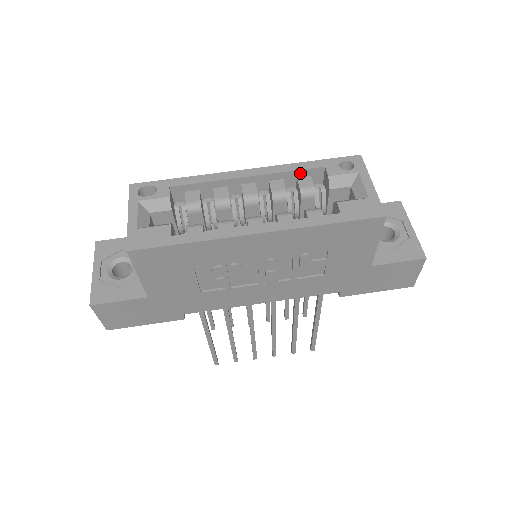
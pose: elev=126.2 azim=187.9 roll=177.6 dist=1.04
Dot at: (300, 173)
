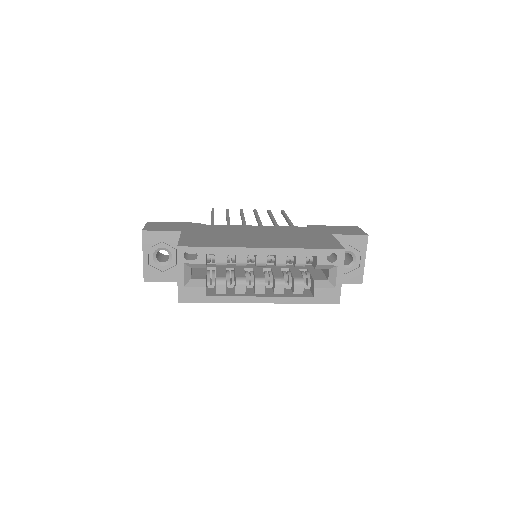
Dot at: (299, 254)
